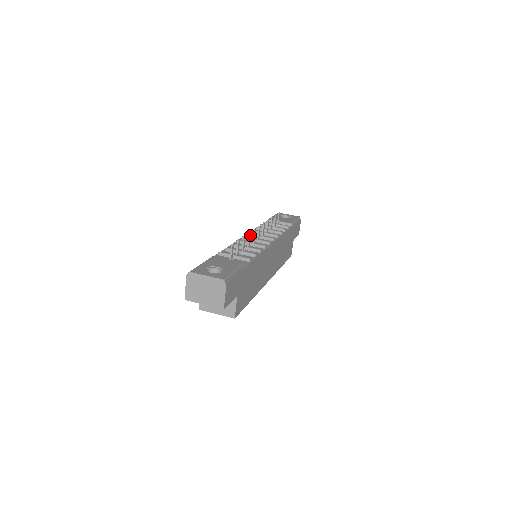
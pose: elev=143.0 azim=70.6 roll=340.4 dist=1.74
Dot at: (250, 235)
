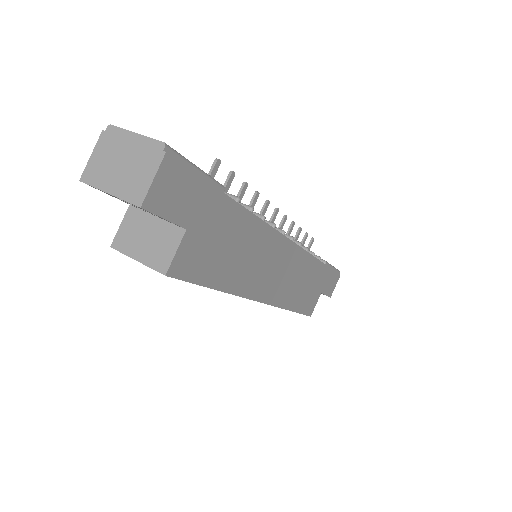
Dot at: (257, 197)
